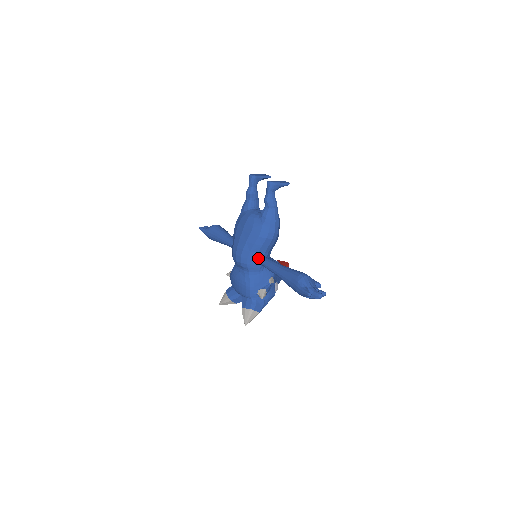
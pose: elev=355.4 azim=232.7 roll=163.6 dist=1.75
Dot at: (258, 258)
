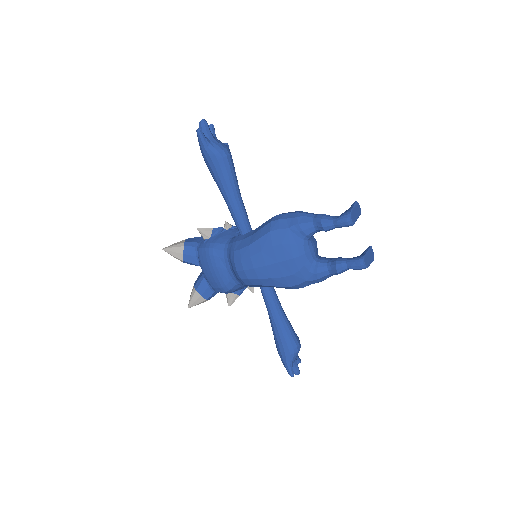
Dot at: (264, 286)
